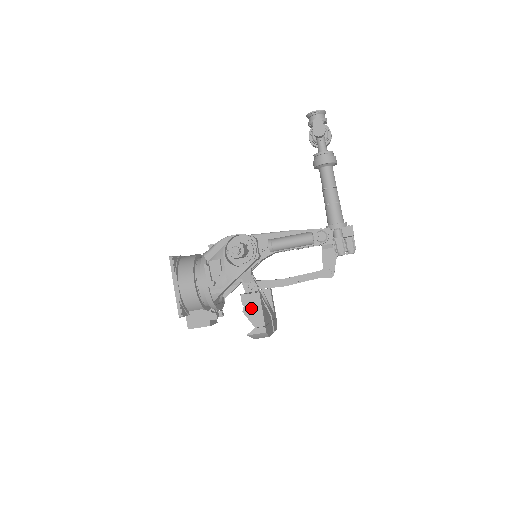
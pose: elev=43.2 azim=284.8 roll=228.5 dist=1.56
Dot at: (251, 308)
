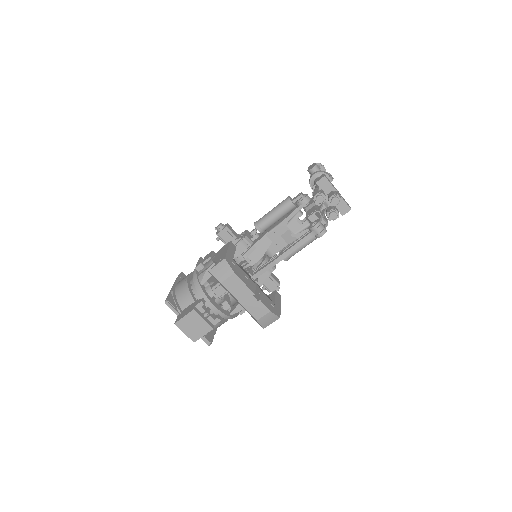
Dot at: (220, 253)
